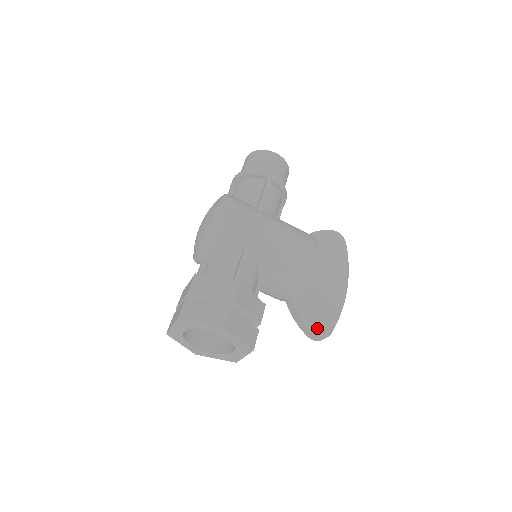
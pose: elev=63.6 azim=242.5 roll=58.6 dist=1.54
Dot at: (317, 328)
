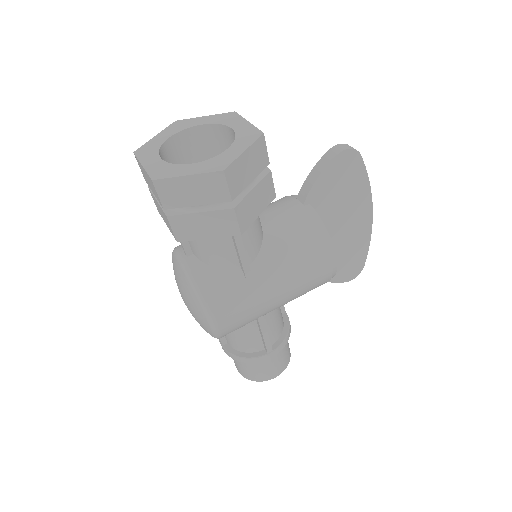
Dot at: occluded
